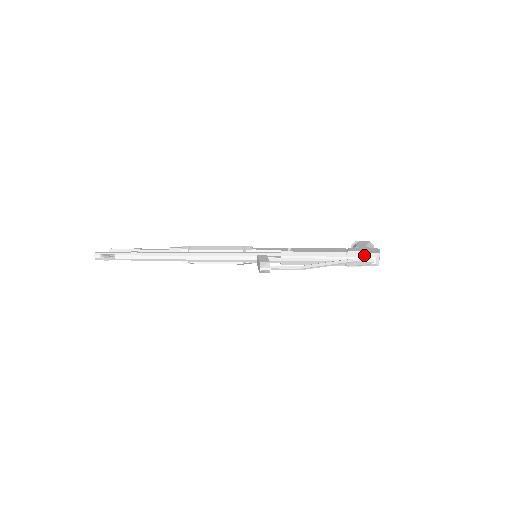
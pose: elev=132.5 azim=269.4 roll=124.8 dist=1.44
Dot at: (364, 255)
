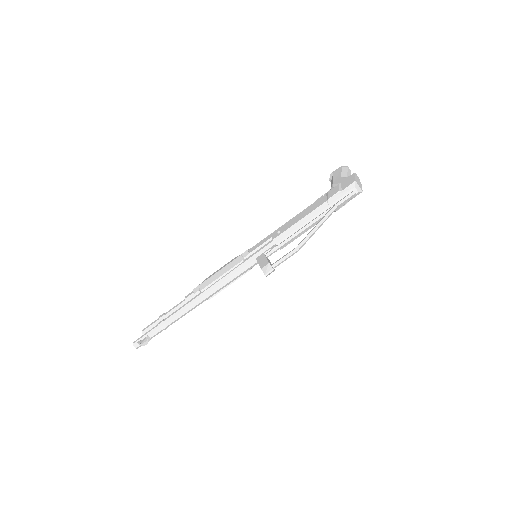
Dot at: (343, 193)
